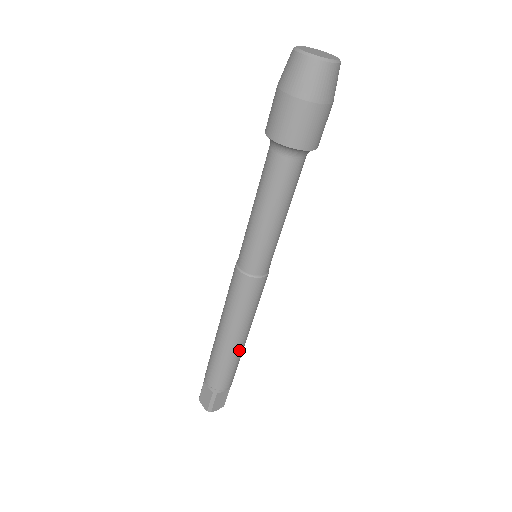
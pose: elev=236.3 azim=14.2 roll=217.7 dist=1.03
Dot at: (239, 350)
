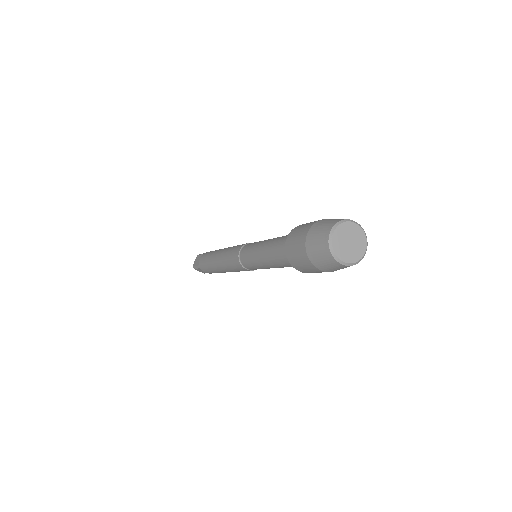
Dot at: occluded
